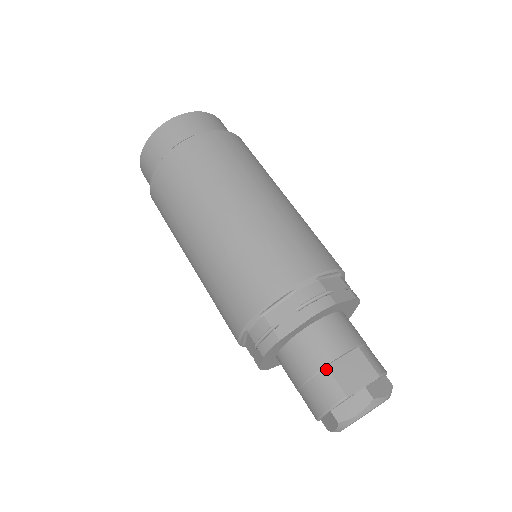
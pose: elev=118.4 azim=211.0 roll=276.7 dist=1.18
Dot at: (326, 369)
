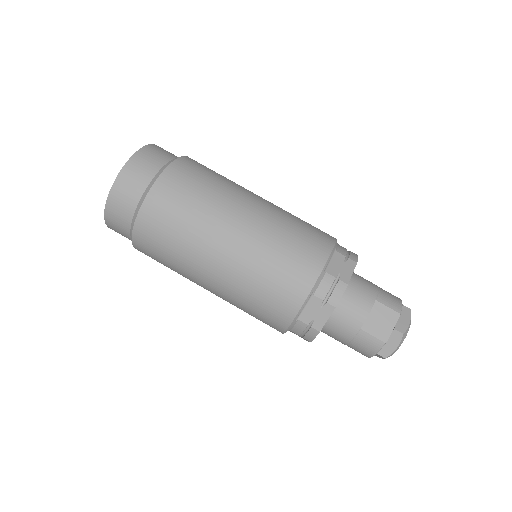
Dot at: (361, 331)
